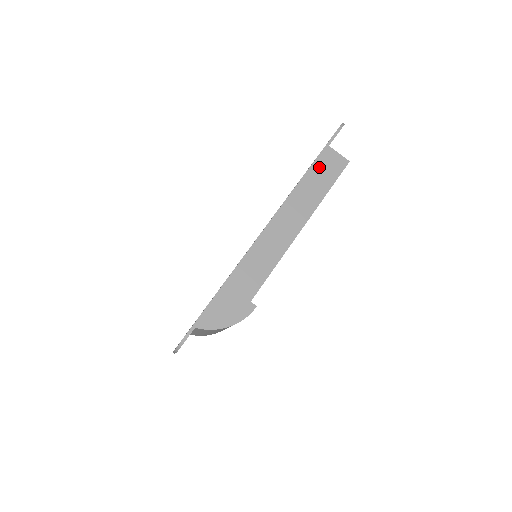
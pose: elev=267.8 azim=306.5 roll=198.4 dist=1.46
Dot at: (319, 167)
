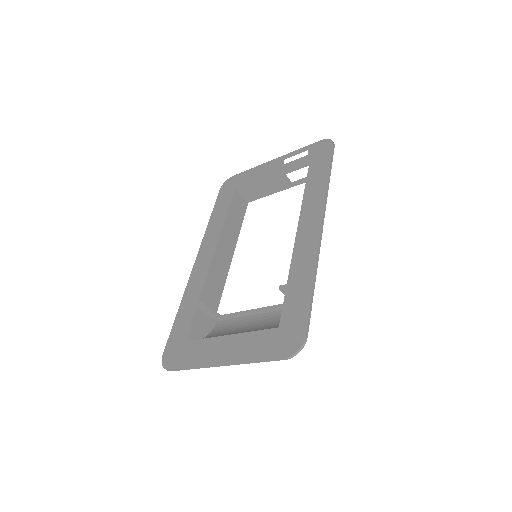
Dot at: occluded
